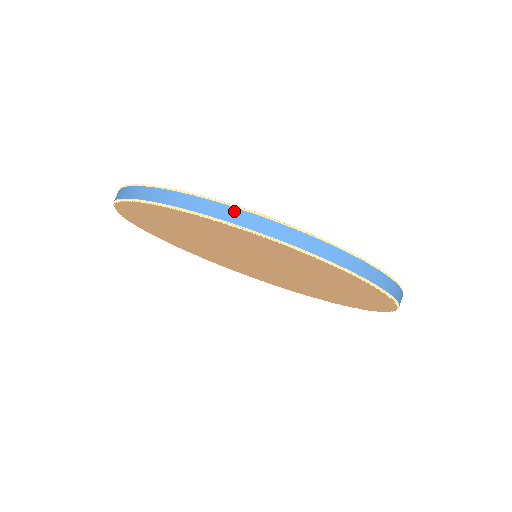
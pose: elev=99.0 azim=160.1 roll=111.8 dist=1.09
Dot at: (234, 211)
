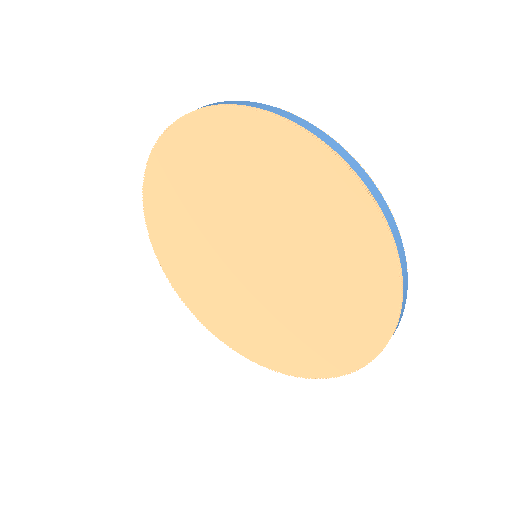
Dot at: (364, 173)
